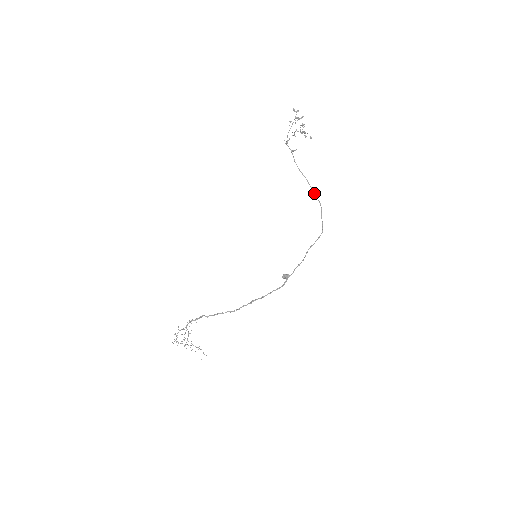
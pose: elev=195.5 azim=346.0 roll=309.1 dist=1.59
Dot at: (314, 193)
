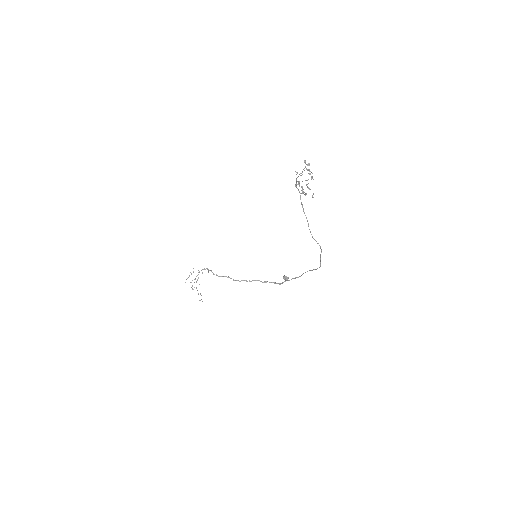
Dot at: (313, 238)
